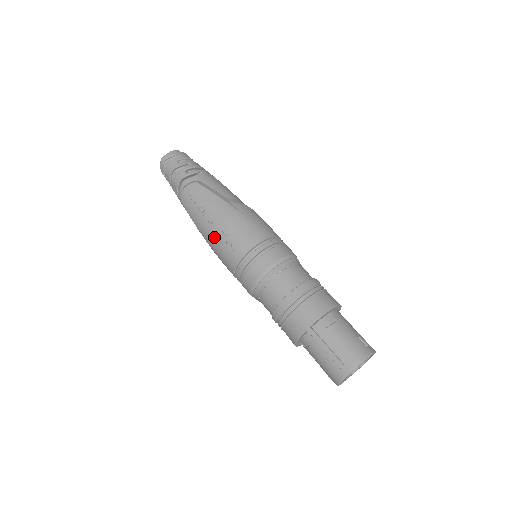
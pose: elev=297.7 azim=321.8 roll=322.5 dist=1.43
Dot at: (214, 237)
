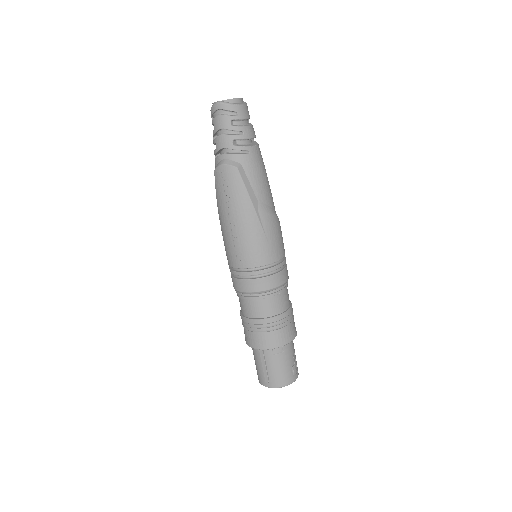
Dot at: (227, 231)
